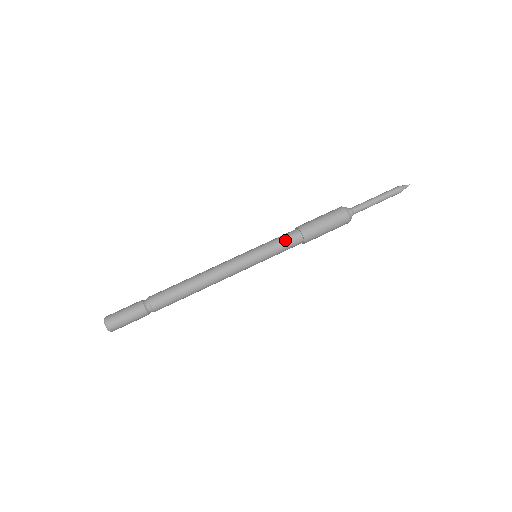
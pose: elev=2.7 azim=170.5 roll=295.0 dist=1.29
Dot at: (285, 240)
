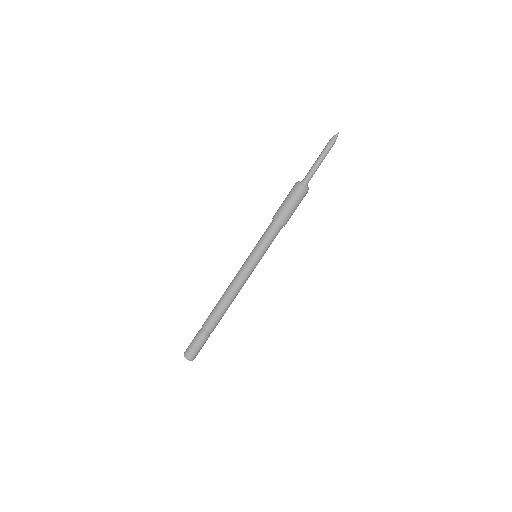
Dot at: (265, 231)
